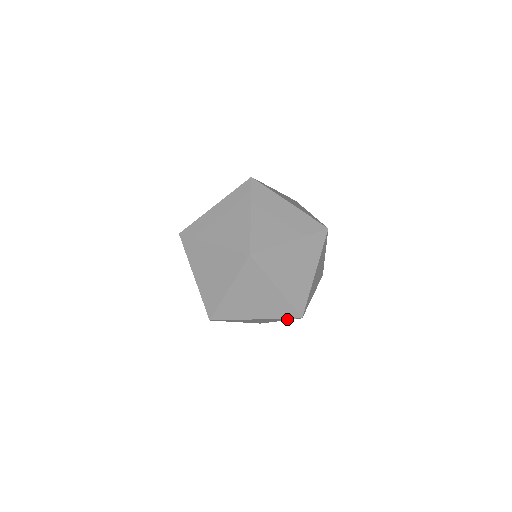
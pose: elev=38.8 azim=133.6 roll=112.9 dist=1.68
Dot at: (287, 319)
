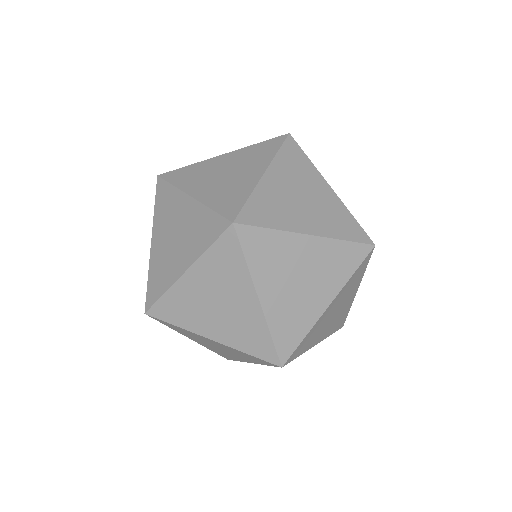
Dot at: (361, 270)
